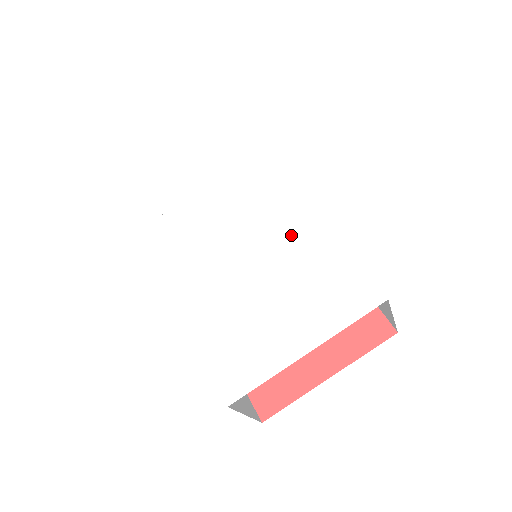
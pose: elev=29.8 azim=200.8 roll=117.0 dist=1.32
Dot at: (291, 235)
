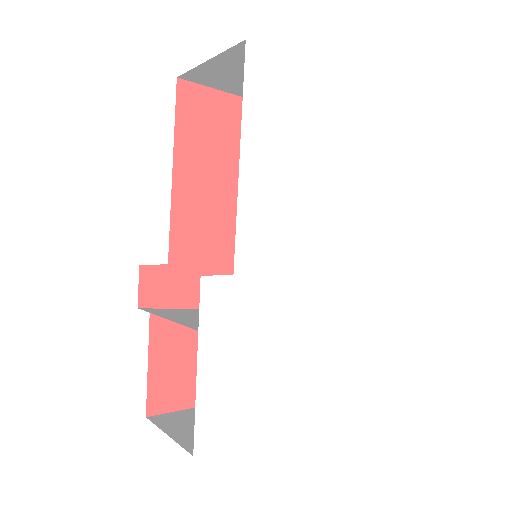
Dot at: (324, 305)
